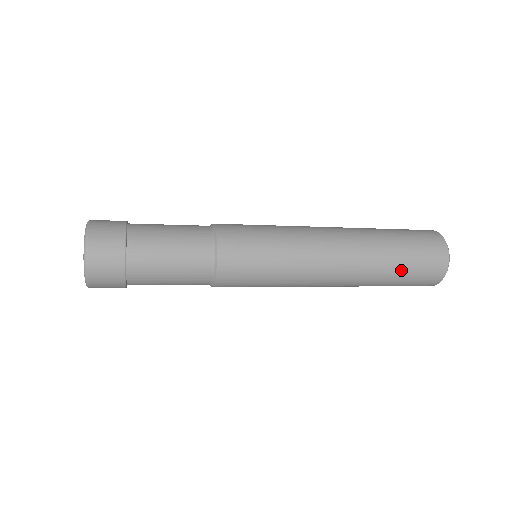
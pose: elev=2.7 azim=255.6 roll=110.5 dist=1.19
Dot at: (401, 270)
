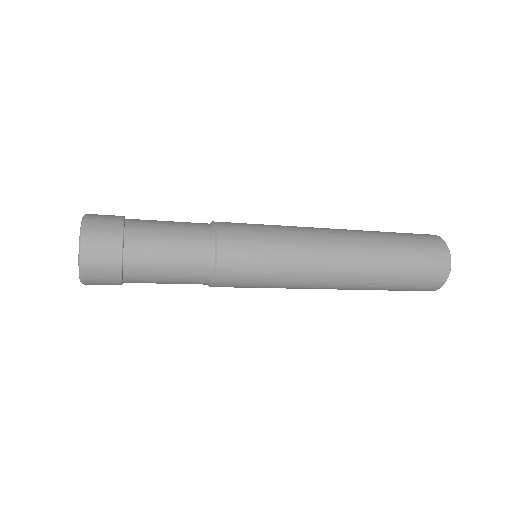
Dot at: (390, 290)
